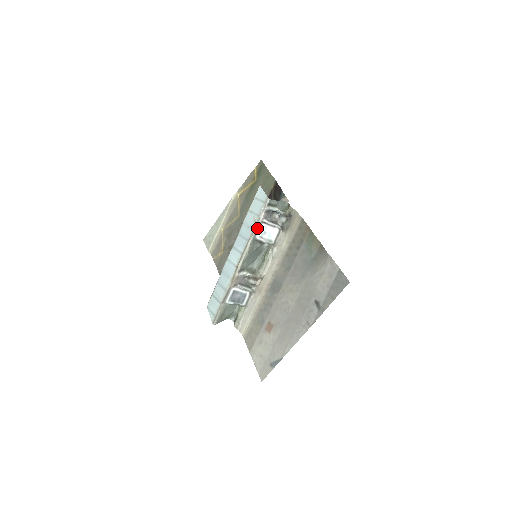
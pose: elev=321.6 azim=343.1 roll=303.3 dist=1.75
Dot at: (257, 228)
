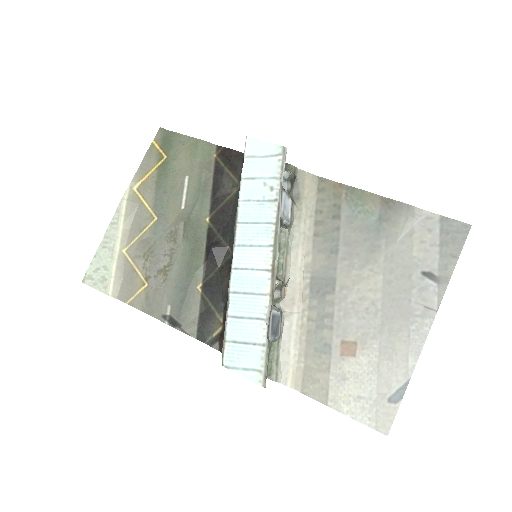
Dot at: (280, 198)
